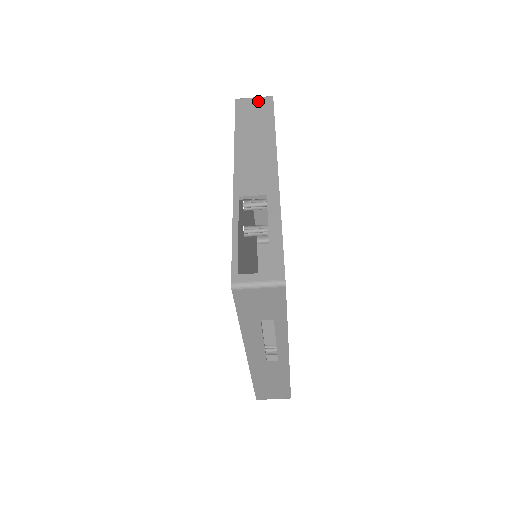
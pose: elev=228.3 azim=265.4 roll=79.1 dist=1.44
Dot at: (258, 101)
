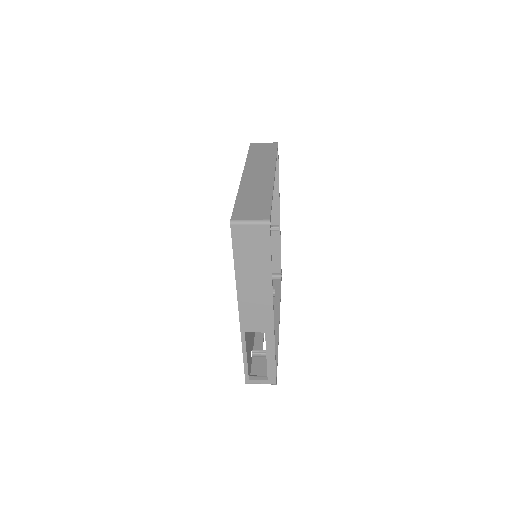
Dot at: (254, 231)
